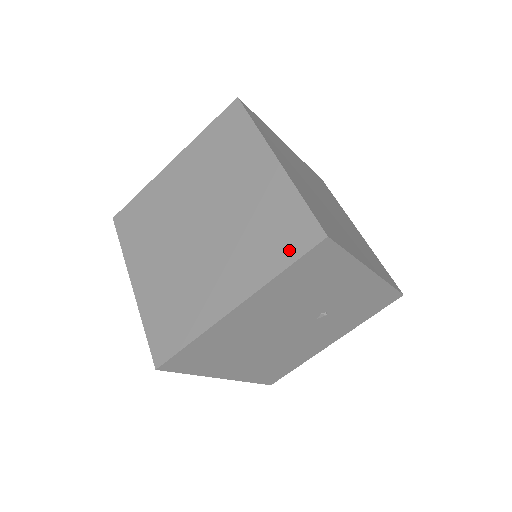
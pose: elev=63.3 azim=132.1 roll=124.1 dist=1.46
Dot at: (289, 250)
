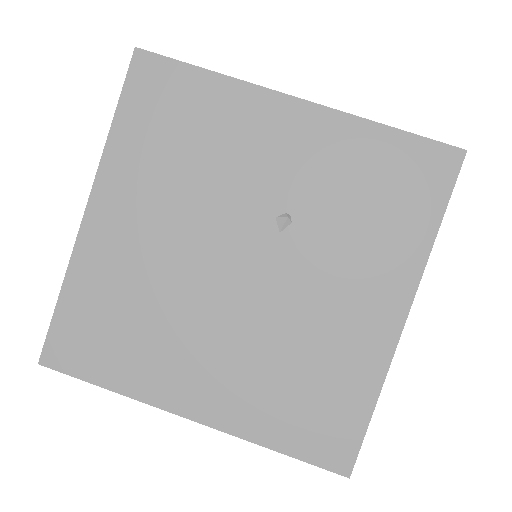
Dot at: occluded
